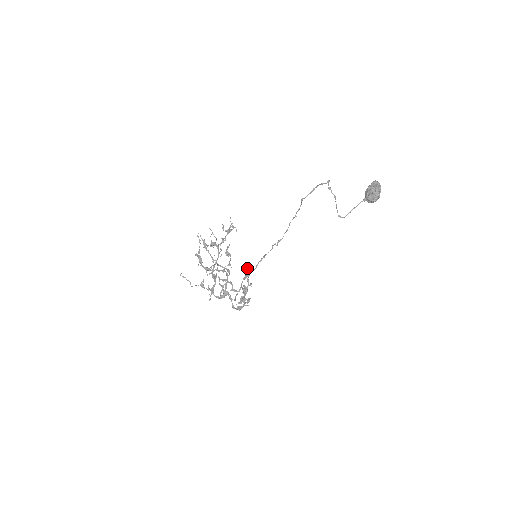
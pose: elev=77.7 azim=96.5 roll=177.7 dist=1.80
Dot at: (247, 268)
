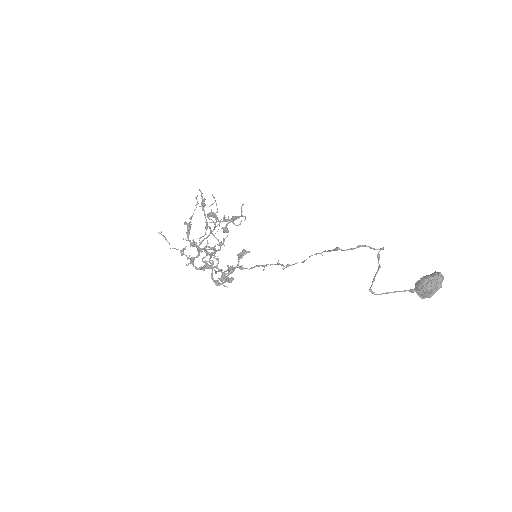
Dot at: (243, 249)
